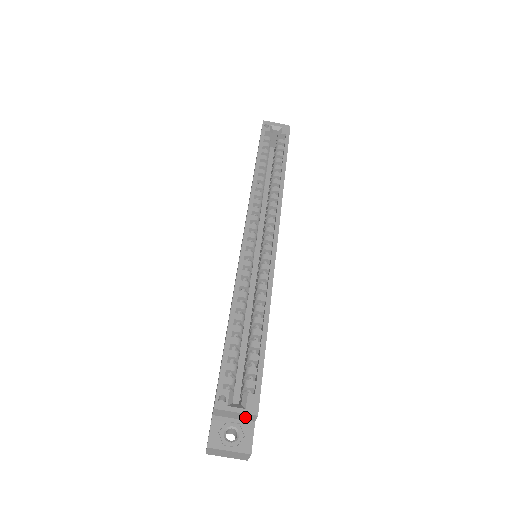
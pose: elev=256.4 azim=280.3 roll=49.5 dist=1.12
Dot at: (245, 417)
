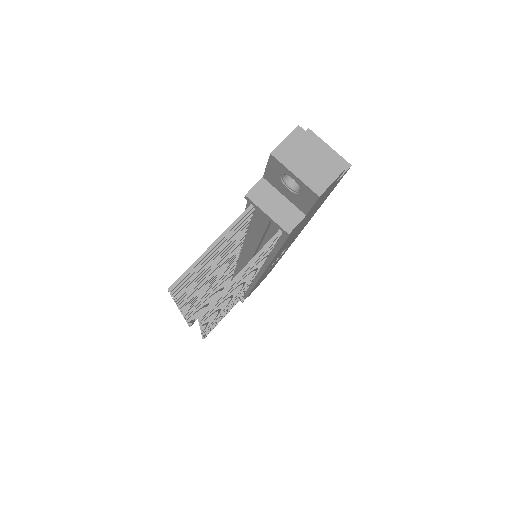
Dot at: occluded
